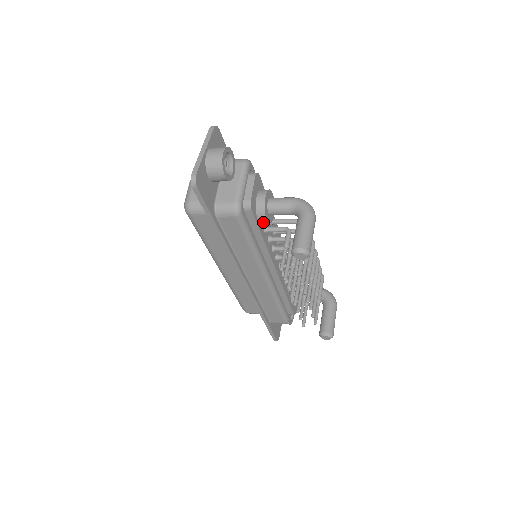
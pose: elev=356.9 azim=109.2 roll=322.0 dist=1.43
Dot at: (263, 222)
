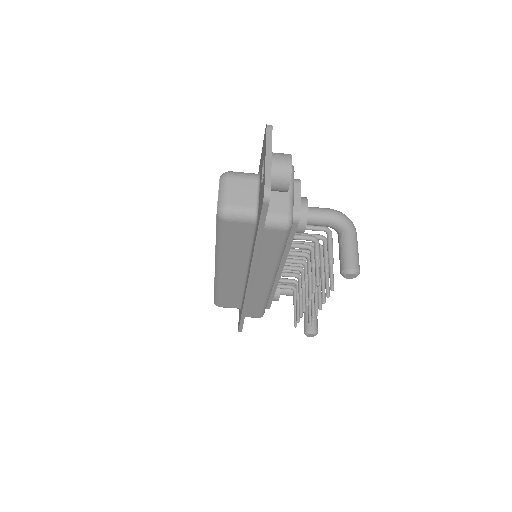
Dot at: (298, 232)
